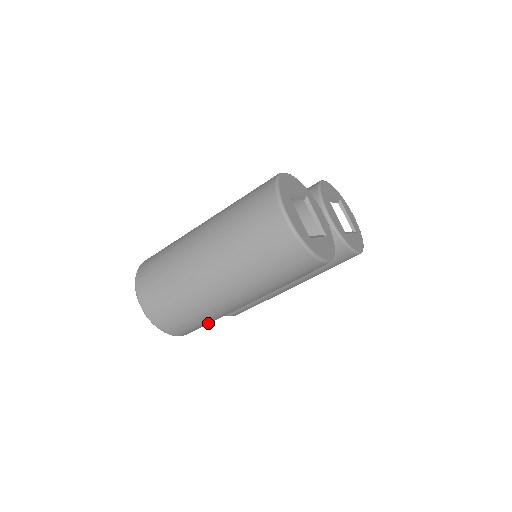
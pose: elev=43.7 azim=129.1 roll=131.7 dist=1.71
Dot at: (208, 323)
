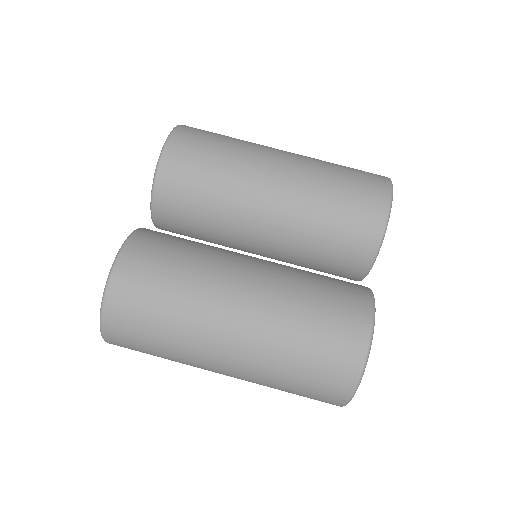
Dot at: (210, 153)
